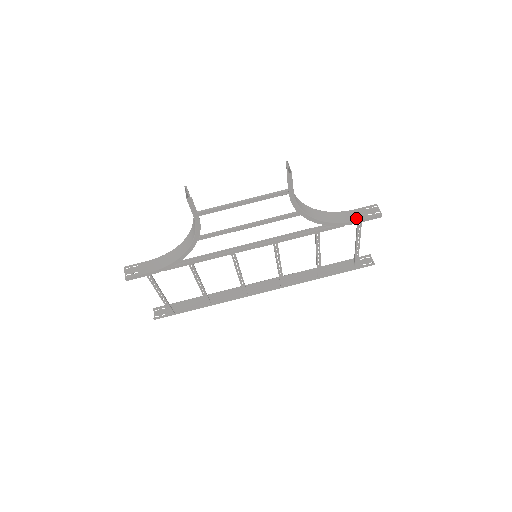
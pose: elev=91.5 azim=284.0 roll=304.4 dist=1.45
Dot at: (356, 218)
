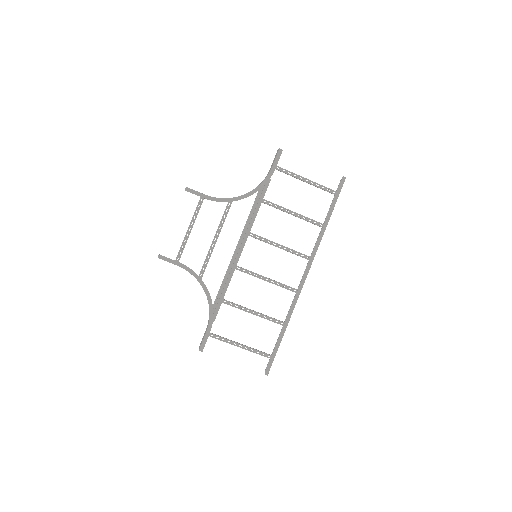
Dot at: (271, 168)
